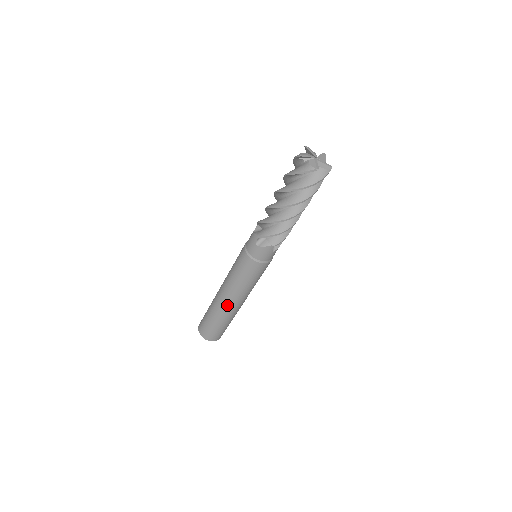
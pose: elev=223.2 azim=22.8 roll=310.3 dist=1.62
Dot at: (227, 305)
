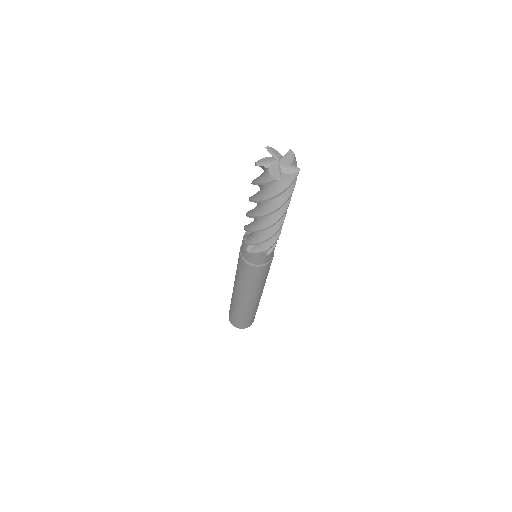
Dot at: (243, 301)
